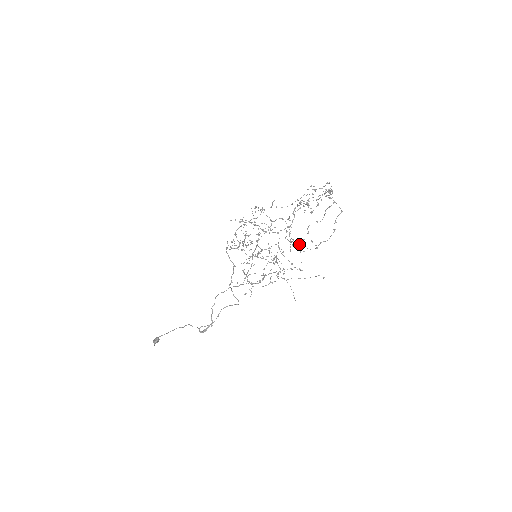
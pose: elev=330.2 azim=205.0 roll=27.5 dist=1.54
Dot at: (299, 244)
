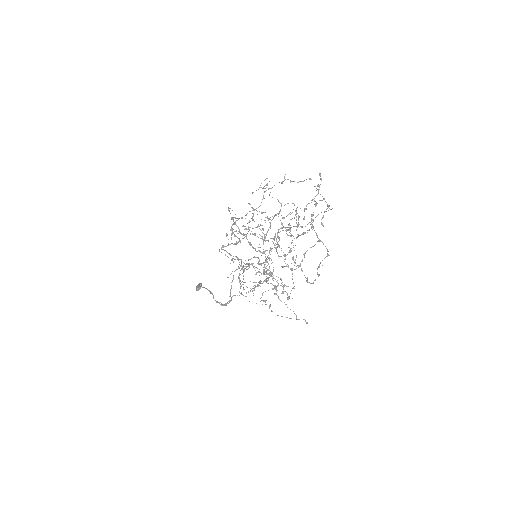
Dot at: (280, 279)
